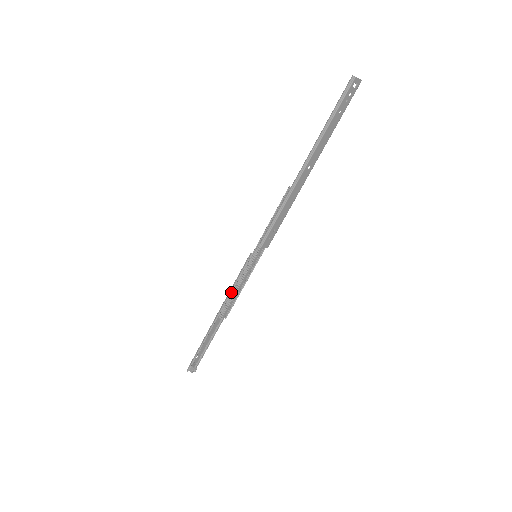
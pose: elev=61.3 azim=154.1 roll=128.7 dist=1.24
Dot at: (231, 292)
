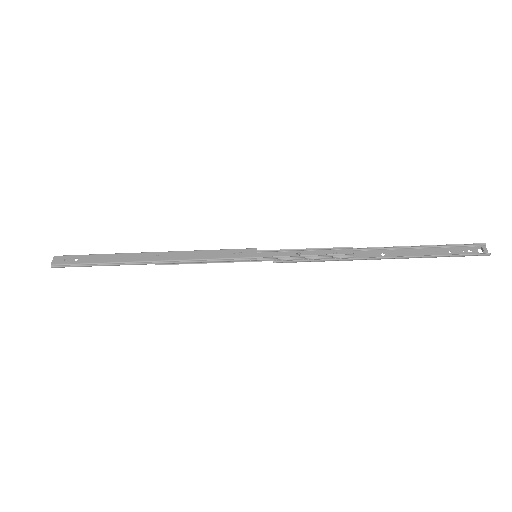
Dot at: (196, 262)
